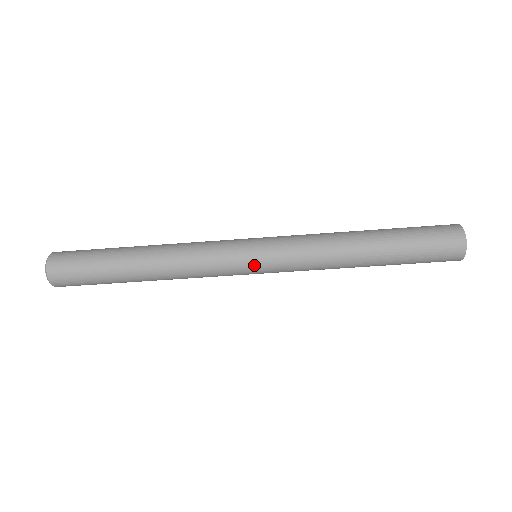
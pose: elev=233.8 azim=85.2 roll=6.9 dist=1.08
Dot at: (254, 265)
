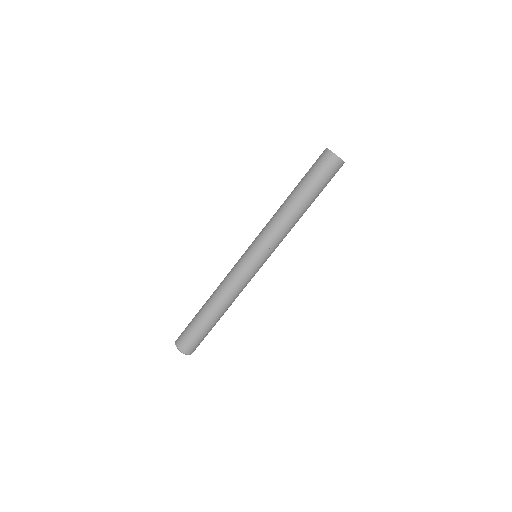
Dot at: (254, 259)
